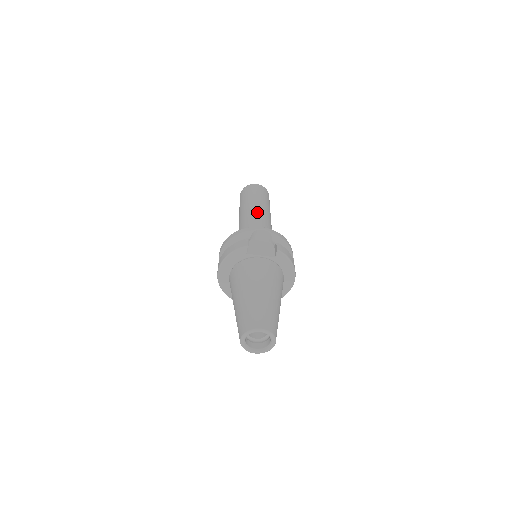
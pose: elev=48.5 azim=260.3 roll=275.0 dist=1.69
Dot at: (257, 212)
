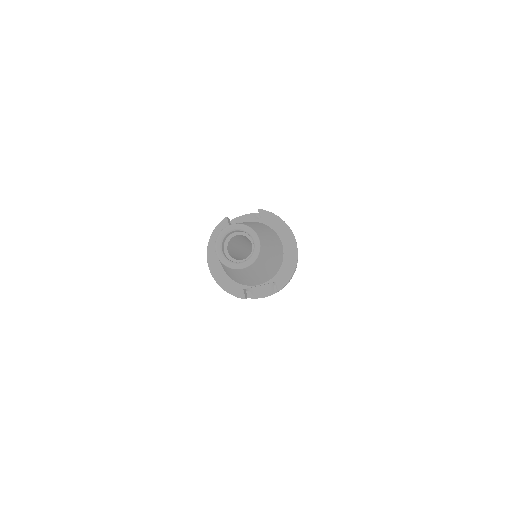
Dot at: occluded
